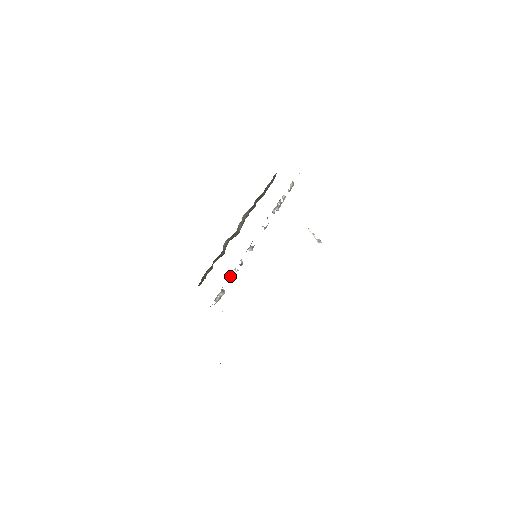
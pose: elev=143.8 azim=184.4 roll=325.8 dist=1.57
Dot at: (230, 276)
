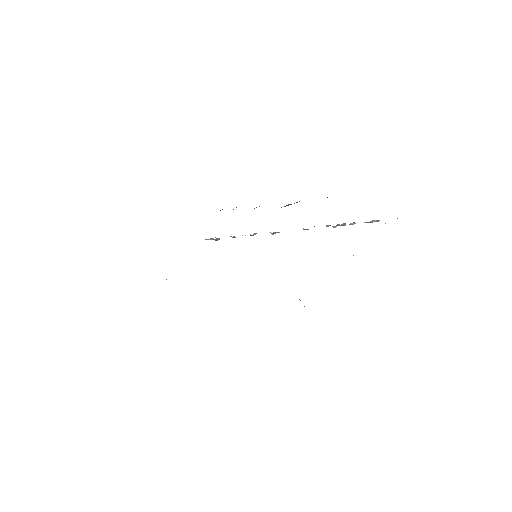
Dot at: (233, 236)
